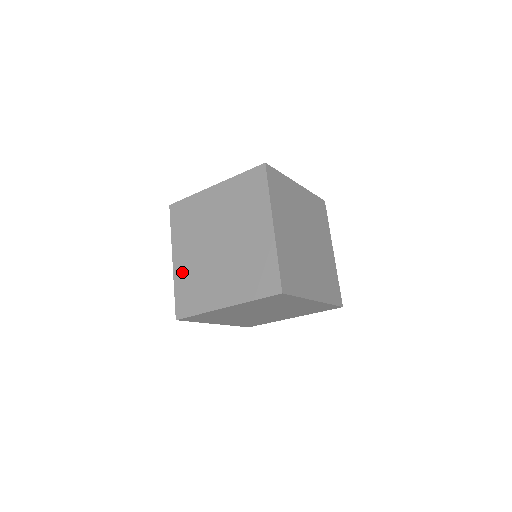
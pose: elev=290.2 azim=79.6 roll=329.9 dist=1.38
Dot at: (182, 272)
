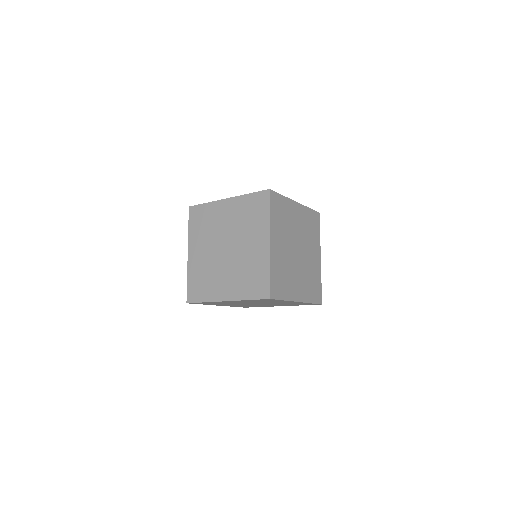
Dot at: (195, 265)
